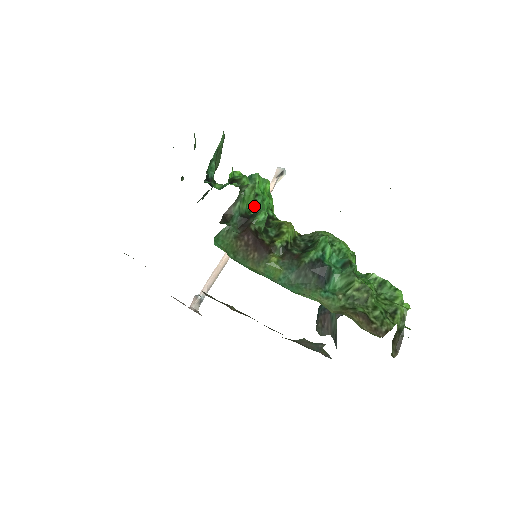
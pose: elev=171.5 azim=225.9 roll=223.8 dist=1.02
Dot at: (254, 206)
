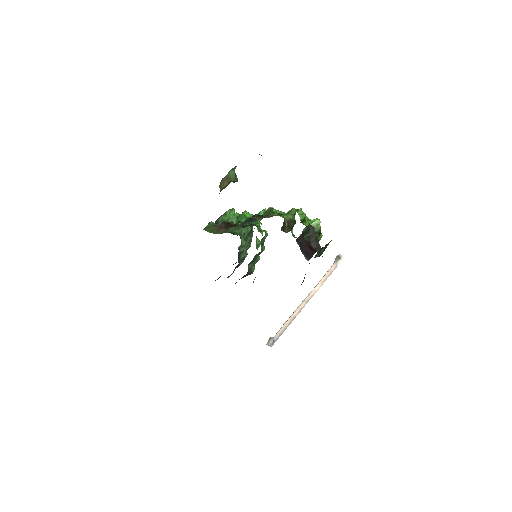
Dot at: occluded
